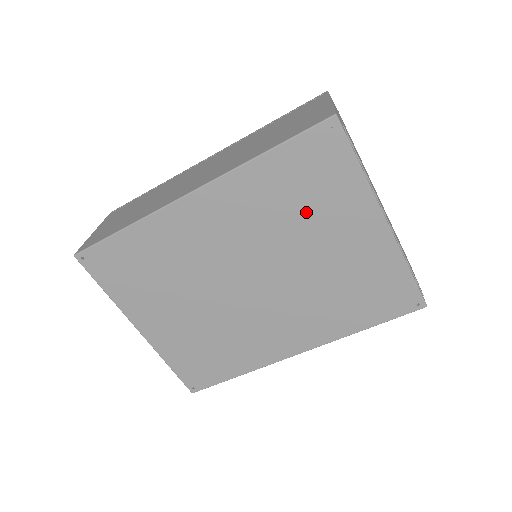
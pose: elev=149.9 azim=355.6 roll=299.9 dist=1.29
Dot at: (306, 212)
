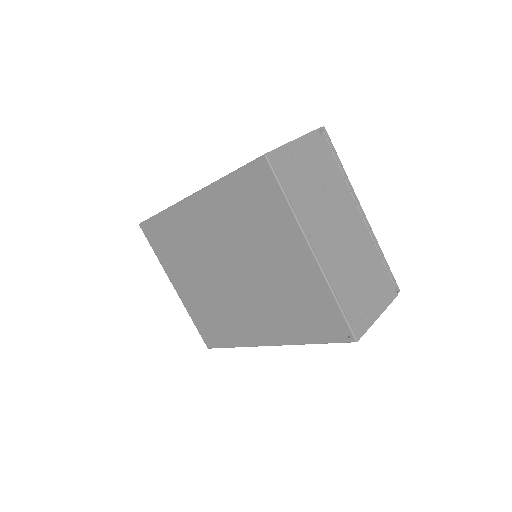
Dot at: (257, 229)
